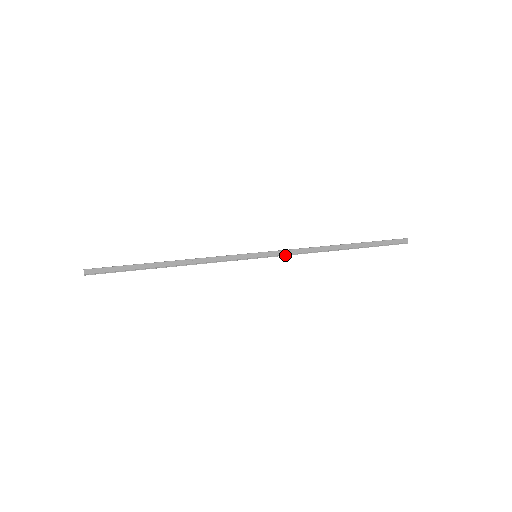
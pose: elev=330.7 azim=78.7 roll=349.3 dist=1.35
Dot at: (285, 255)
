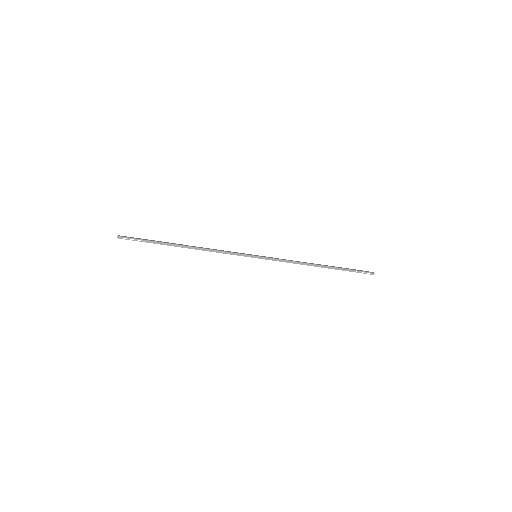
Dot at: (279, 259)
